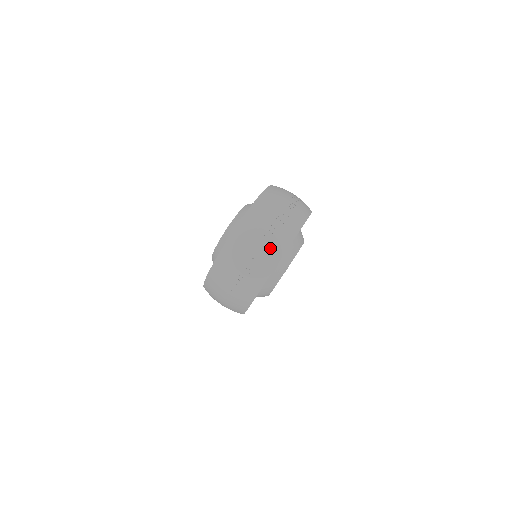
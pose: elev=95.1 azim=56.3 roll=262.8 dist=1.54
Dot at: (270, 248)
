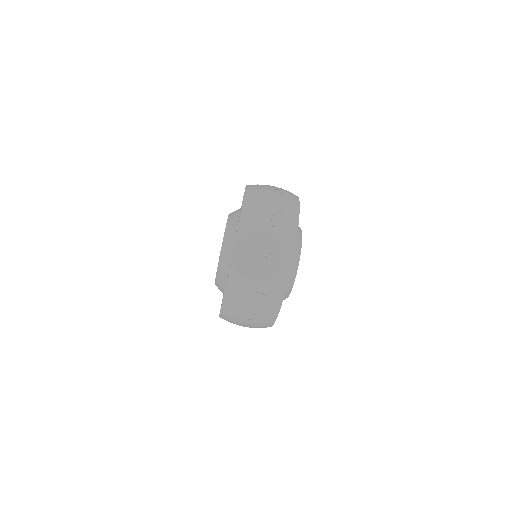
Dot at: (275, 268)
